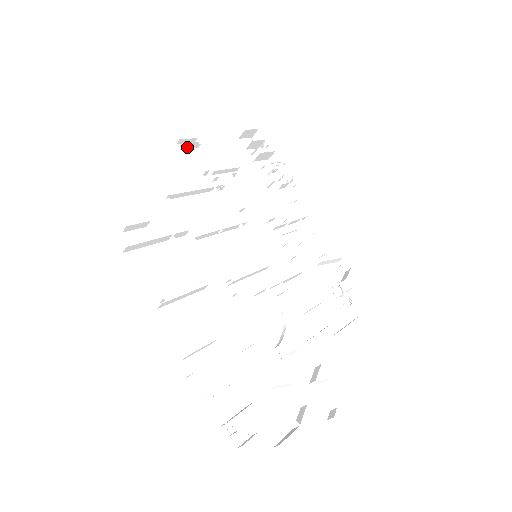
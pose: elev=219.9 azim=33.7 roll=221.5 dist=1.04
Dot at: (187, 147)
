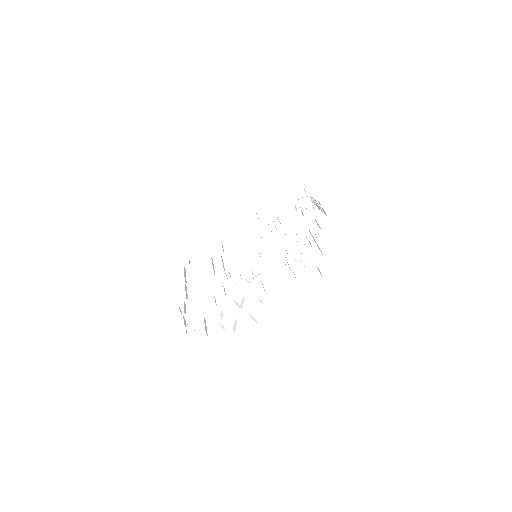
Dot at: (248, 217)
